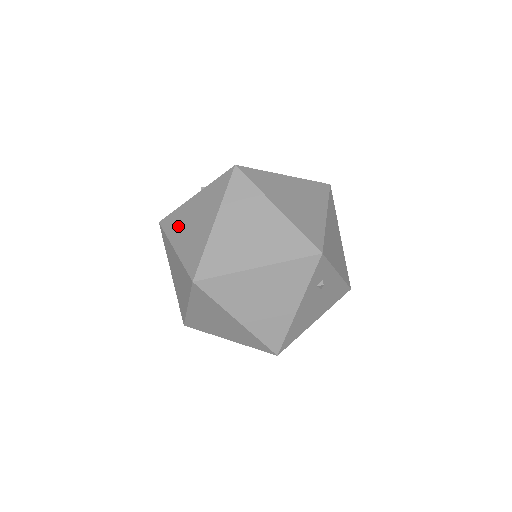
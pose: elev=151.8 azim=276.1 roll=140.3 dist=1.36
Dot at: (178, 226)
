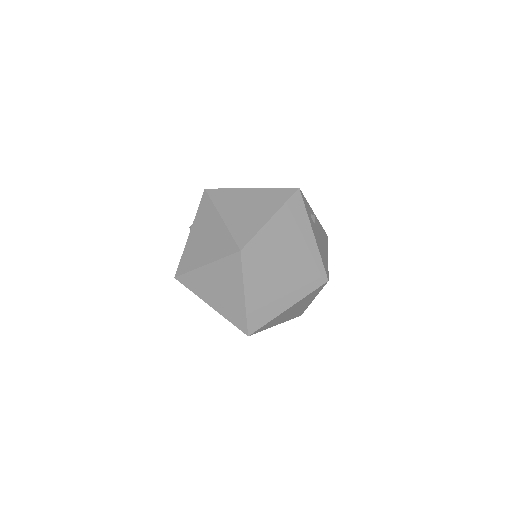
Dot at: (194, 256)
